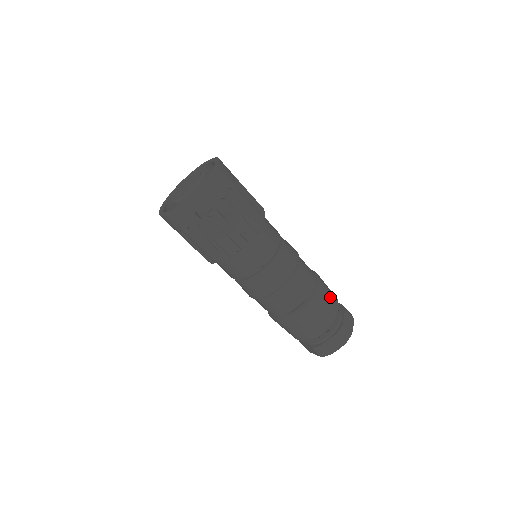
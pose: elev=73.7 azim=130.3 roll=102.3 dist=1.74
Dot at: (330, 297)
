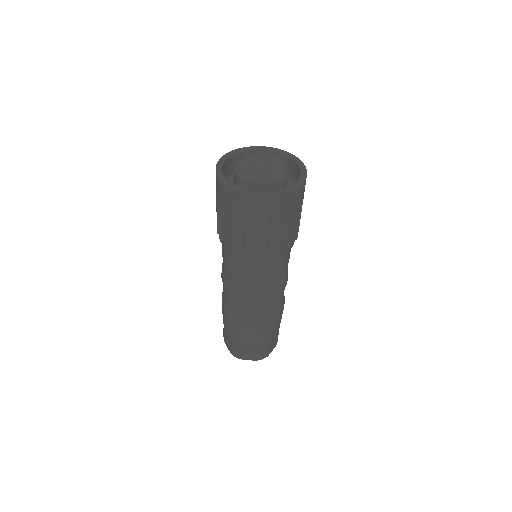
Dot at: (279, 324)
